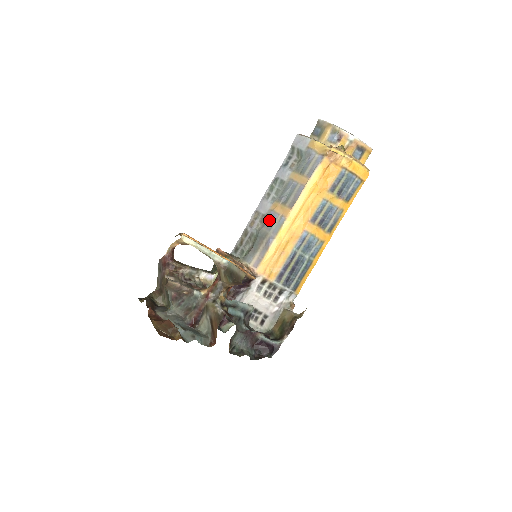
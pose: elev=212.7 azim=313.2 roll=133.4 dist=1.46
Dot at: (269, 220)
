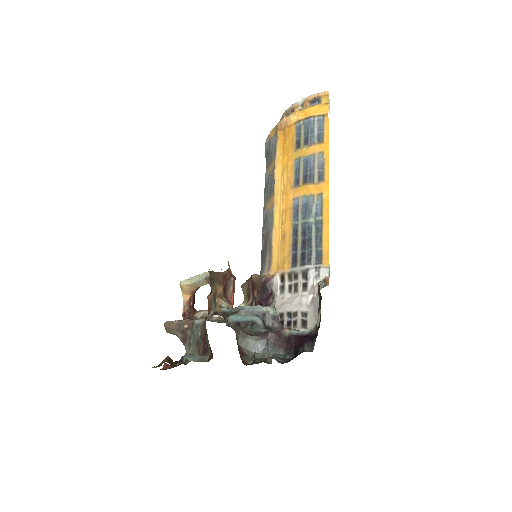
Dot at: (266, 222)
